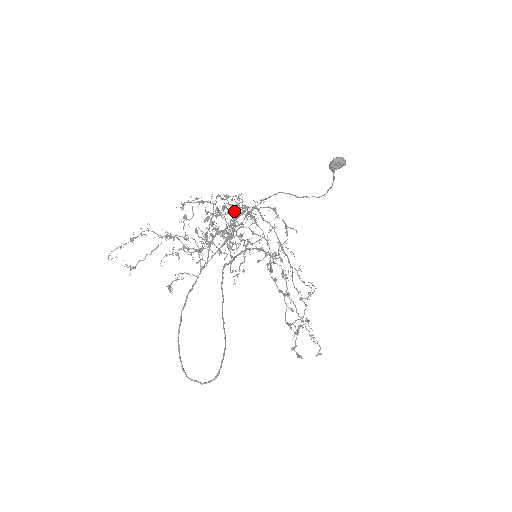
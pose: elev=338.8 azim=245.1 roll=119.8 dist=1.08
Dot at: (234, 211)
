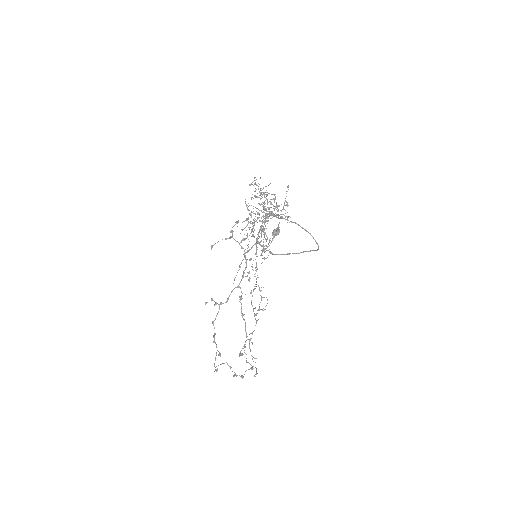
Dot at: (268, 211)
